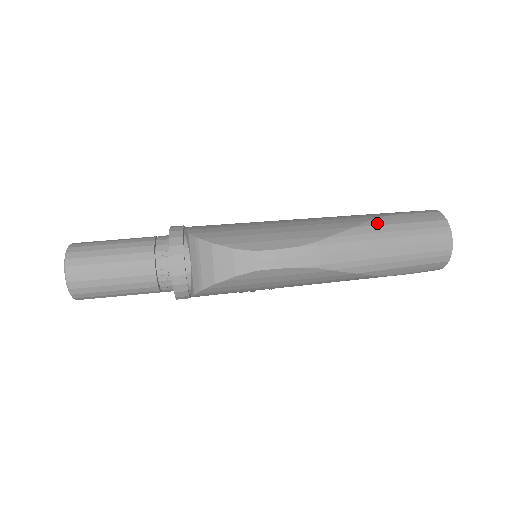
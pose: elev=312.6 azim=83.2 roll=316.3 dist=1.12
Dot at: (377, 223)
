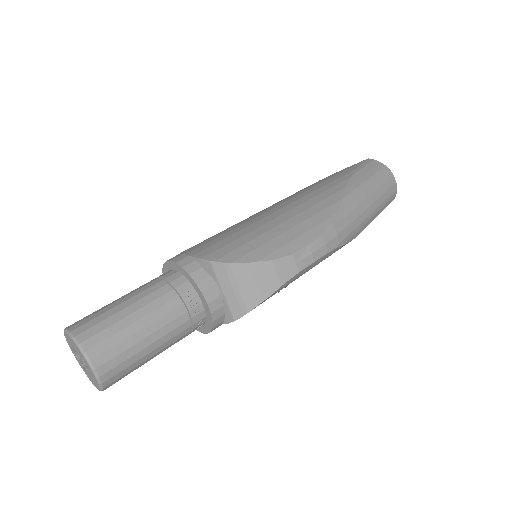
Dot at: (353, 187)
